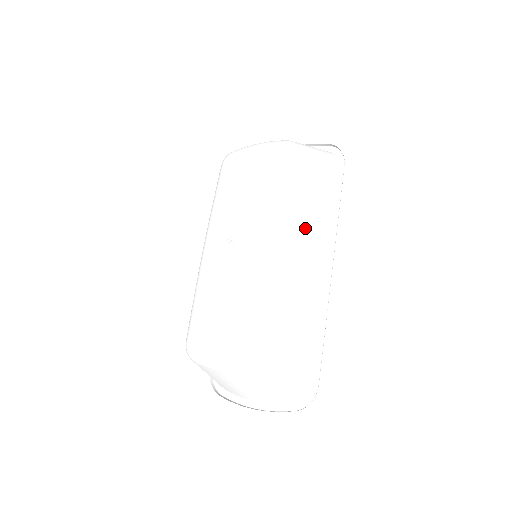
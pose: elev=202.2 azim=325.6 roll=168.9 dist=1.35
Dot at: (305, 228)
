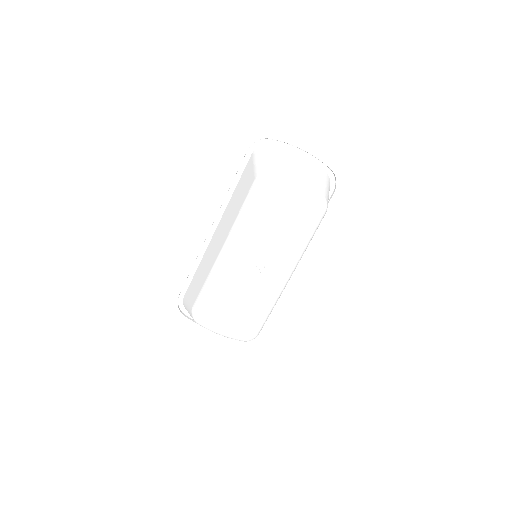
Dot at: occluded
